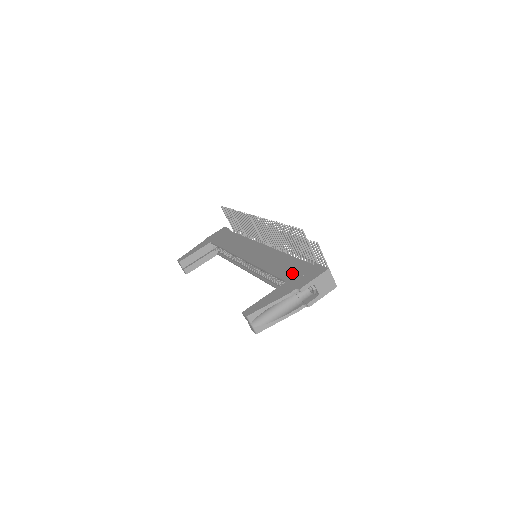
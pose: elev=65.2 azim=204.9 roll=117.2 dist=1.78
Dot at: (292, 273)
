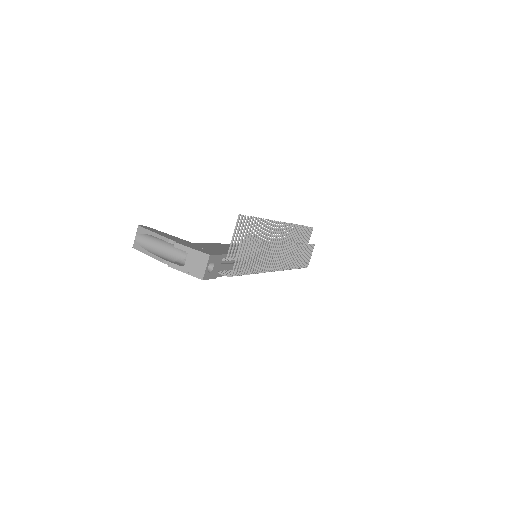
Dot at: (206, 246)
